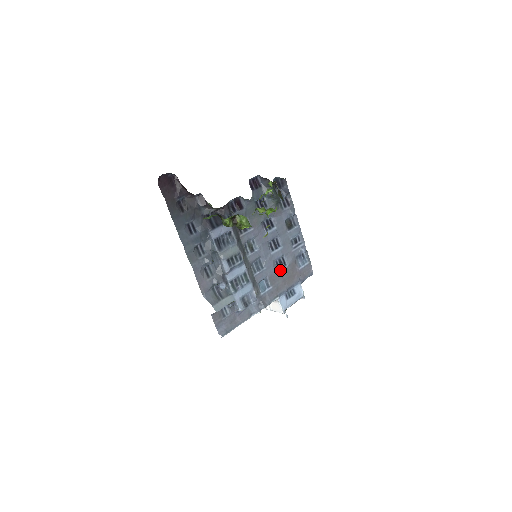
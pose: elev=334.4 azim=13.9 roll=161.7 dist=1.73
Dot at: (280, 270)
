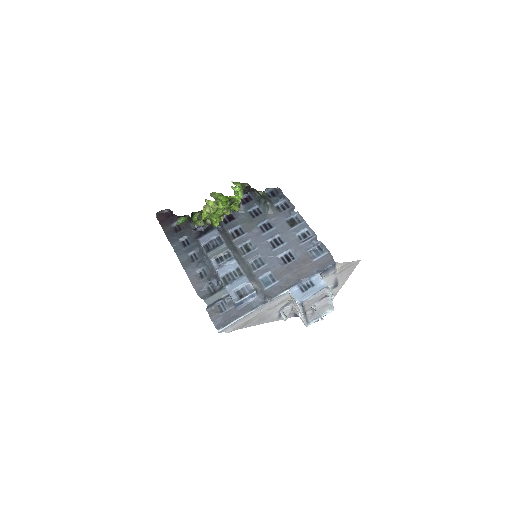
Dot at: (287, 264)
